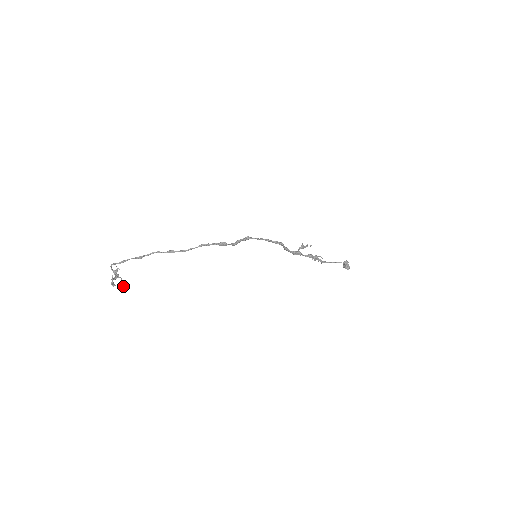
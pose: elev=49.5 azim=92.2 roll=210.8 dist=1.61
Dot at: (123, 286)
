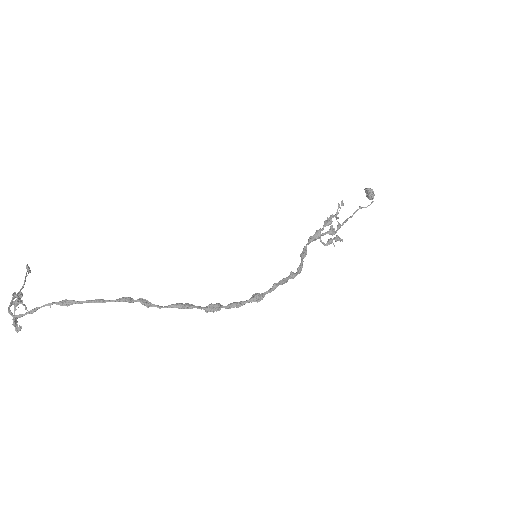
Dot at: (26, 275)
